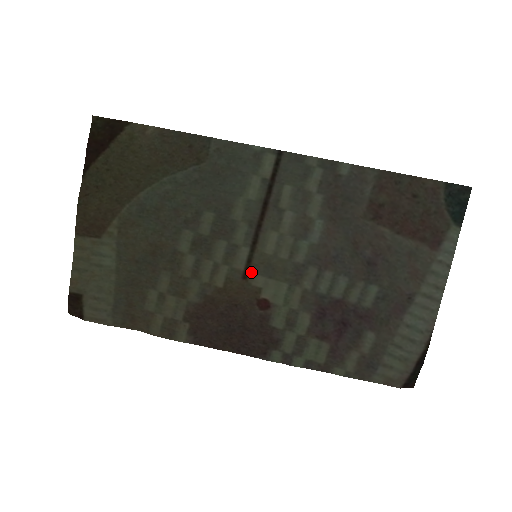
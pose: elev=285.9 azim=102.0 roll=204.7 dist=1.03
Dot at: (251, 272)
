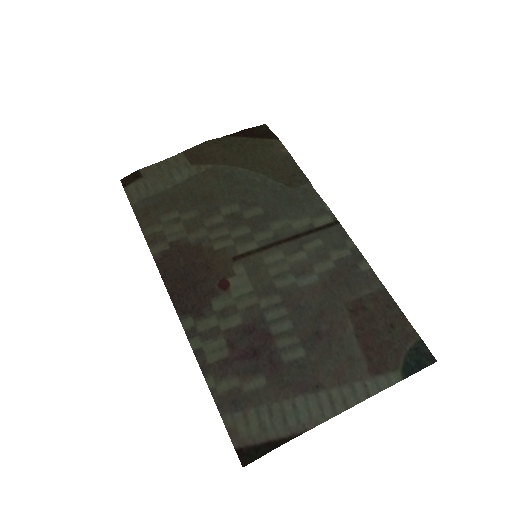
Dot at: (242, 260)
